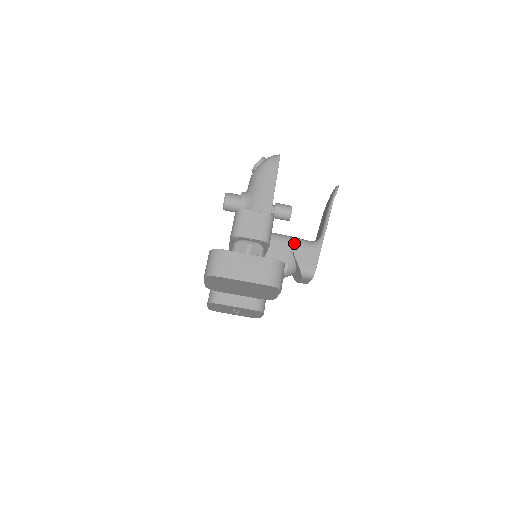
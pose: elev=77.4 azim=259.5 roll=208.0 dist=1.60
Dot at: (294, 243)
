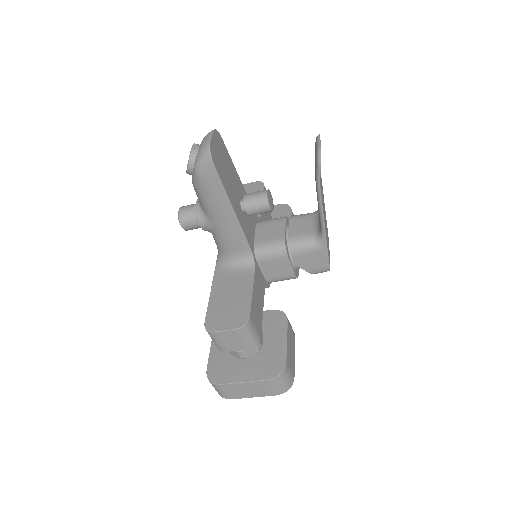
Dot at: (291, 255)
